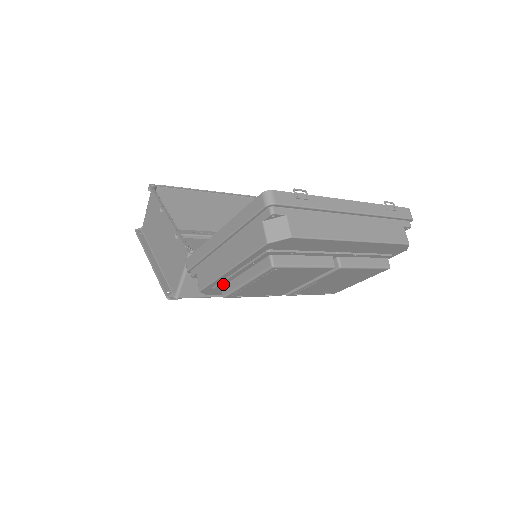
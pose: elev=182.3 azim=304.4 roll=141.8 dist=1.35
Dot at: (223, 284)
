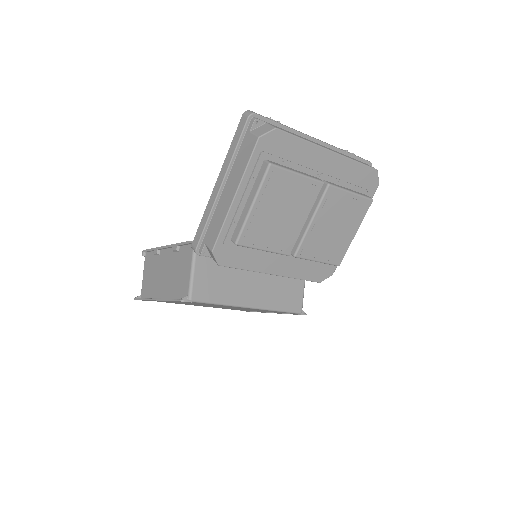
Dot at: (232, 231)
